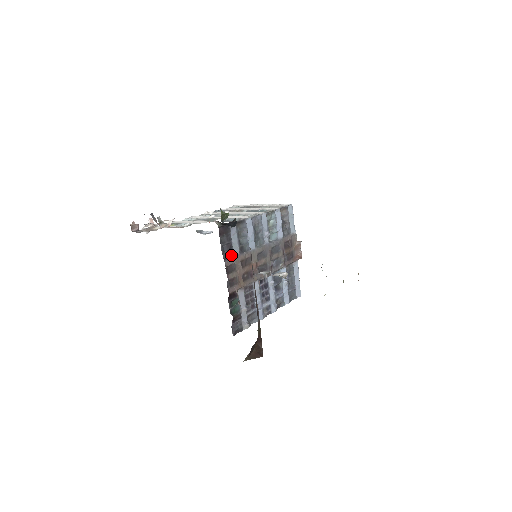
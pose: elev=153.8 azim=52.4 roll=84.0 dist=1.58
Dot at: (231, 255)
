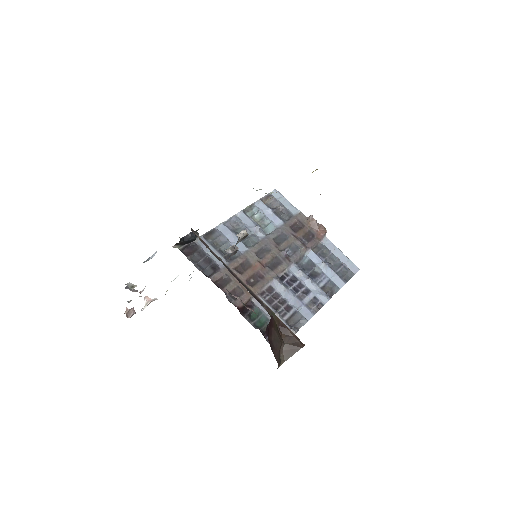
Dot at: (216, 269)
